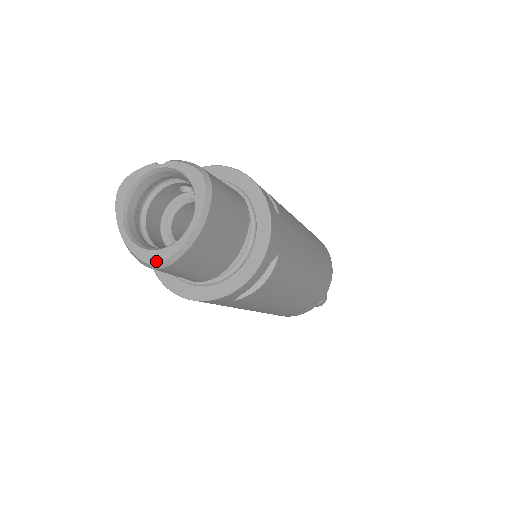
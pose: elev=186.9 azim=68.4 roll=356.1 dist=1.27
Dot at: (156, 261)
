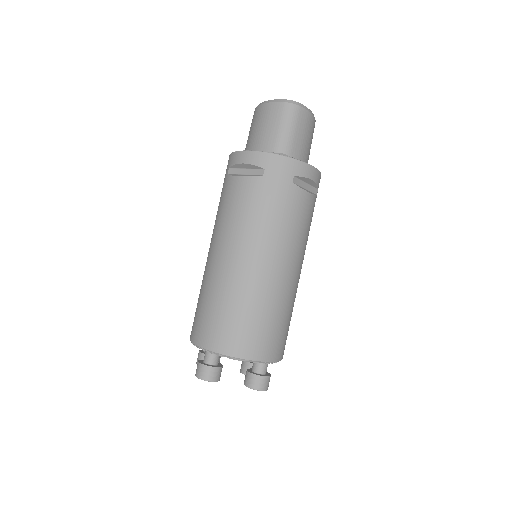
Dot at: (294, 101)
